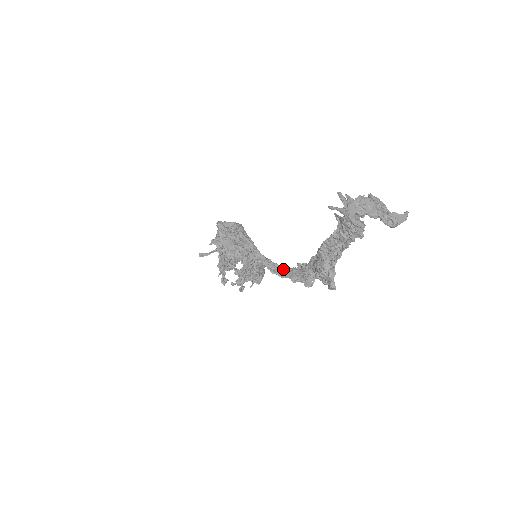
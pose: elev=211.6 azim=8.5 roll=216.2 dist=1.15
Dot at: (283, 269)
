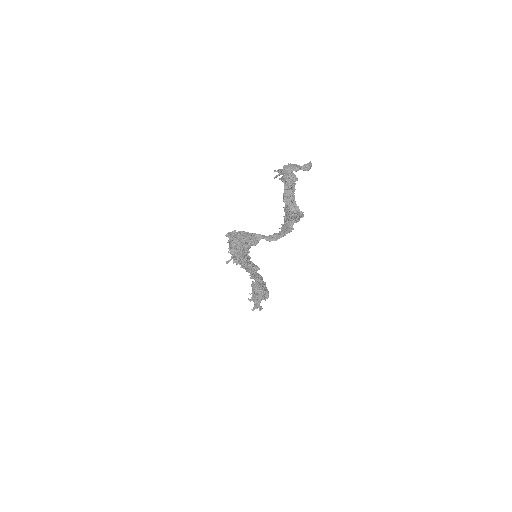
Dot at: (274, 235)
